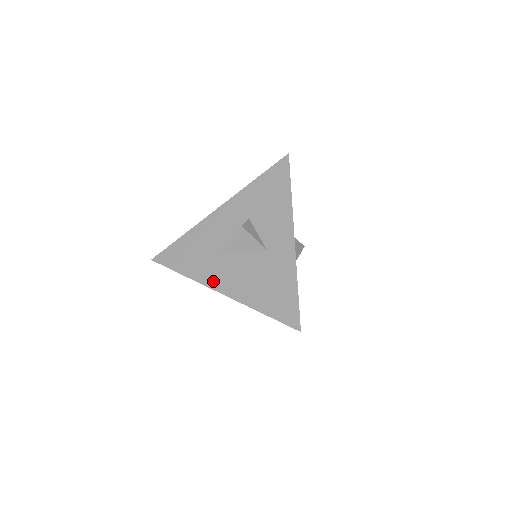
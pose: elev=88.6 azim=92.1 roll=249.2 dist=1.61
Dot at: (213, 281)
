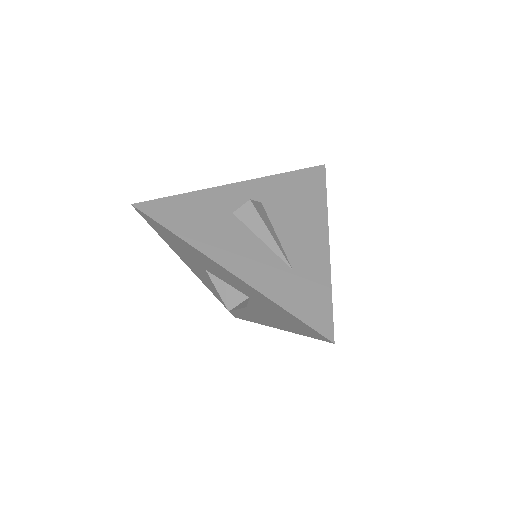
Dot at: (190, 266)
